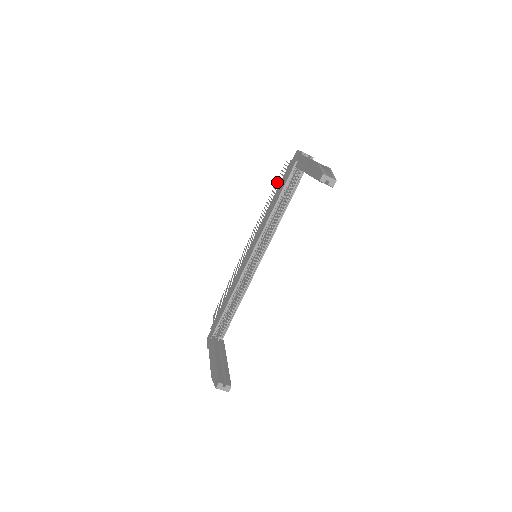
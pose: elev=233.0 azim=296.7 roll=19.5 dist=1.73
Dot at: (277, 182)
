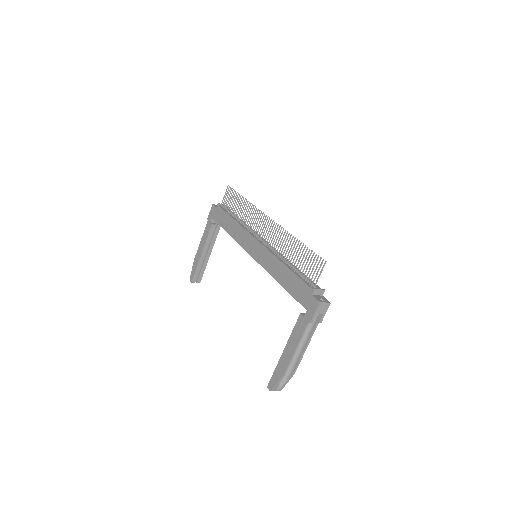
Dot at: occluded
